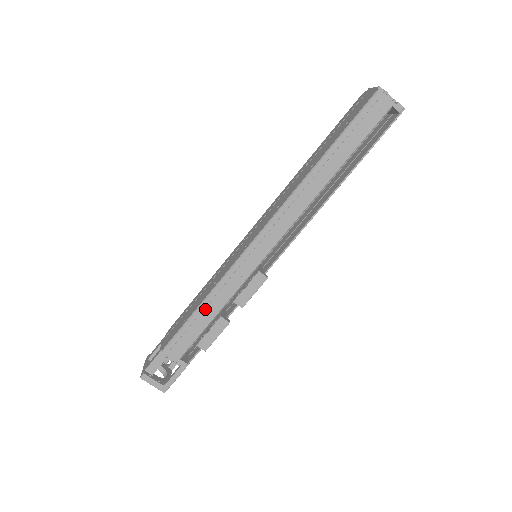
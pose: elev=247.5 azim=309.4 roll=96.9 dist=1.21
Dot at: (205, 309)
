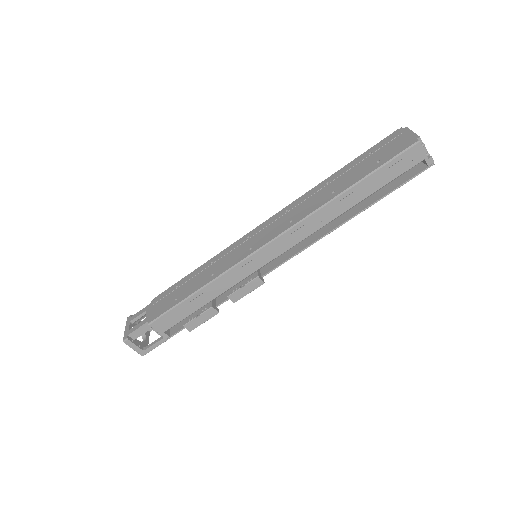
Dot at: (199, 297)
